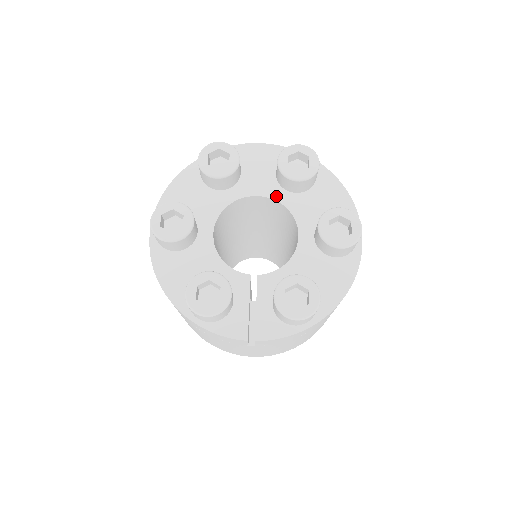
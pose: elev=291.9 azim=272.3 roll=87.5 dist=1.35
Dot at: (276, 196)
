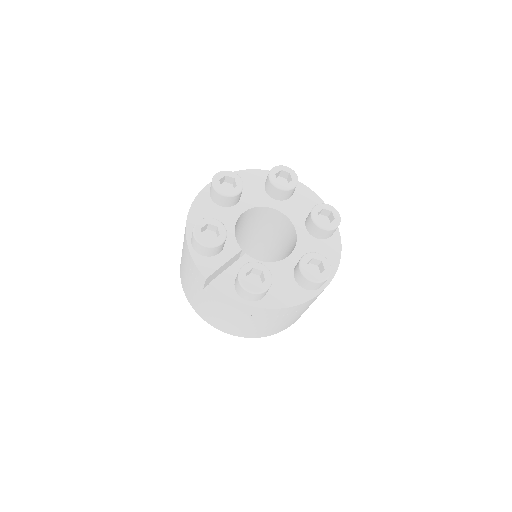
Dot at: (297, 226)
